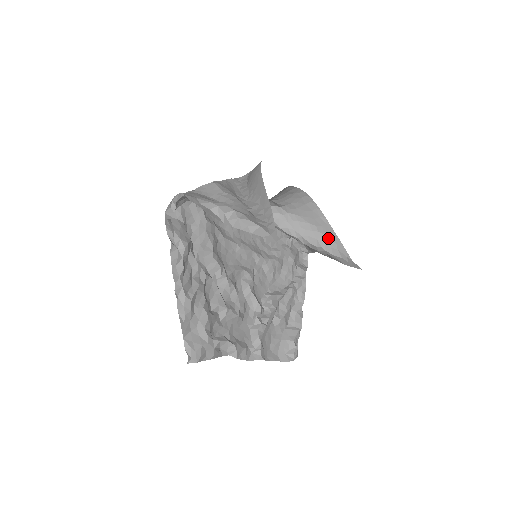
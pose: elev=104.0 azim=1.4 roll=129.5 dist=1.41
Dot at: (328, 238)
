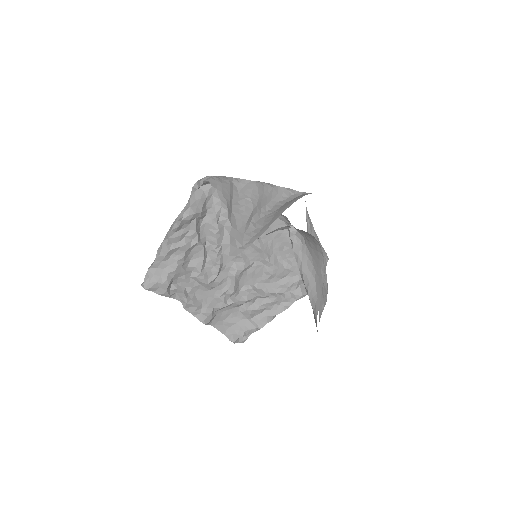
Dot at: (316, 289)
